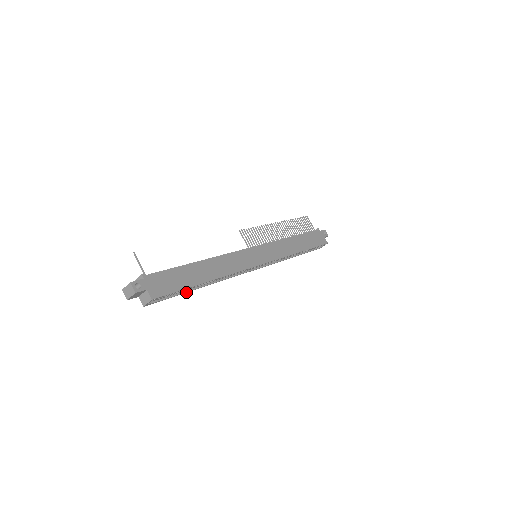
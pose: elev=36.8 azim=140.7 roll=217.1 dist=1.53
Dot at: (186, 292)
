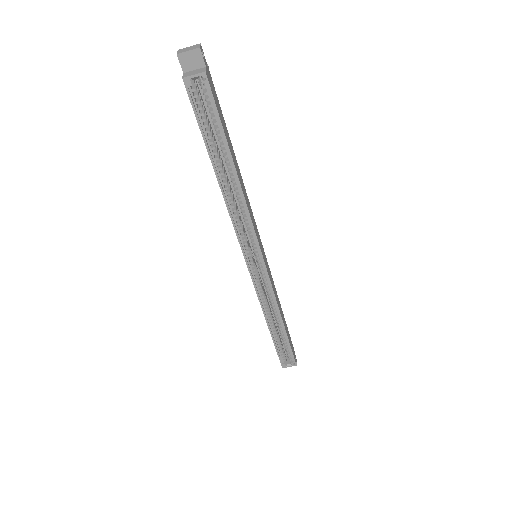
Dot at: (208, 150)
